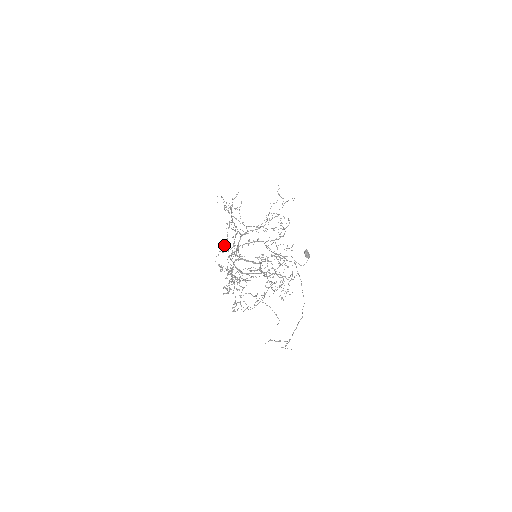
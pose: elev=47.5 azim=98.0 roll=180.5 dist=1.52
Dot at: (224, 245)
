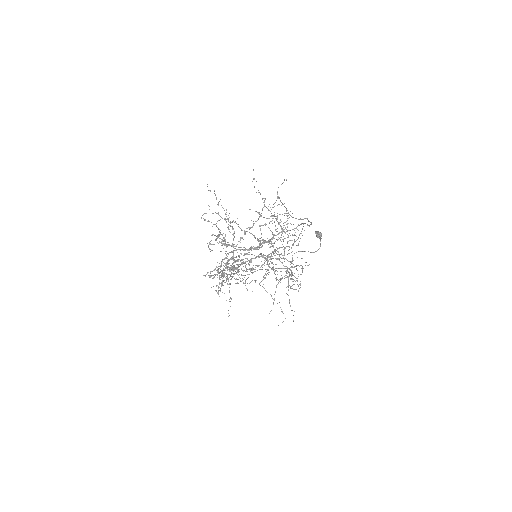
Dot at: occluded
